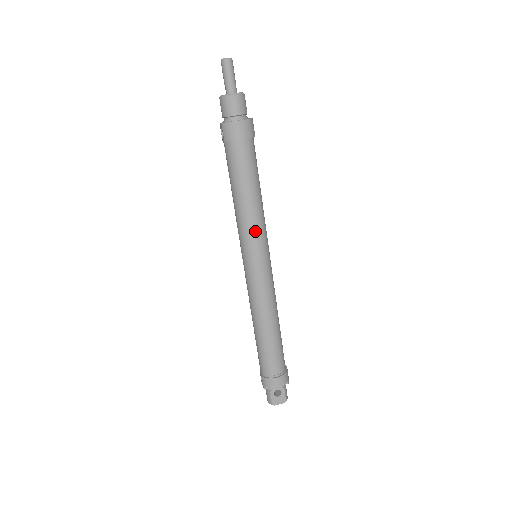
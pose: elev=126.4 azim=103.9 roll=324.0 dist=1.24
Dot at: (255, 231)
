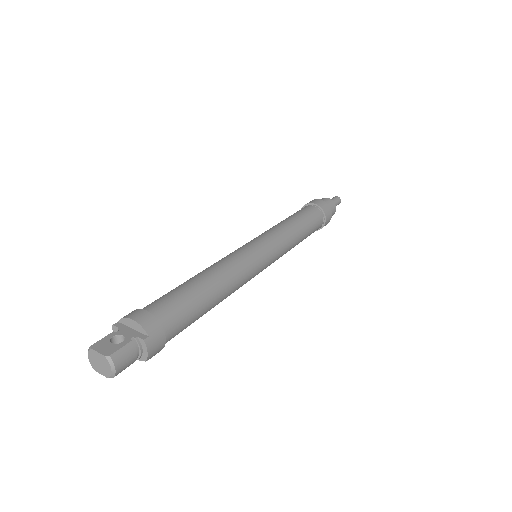
Dot at: (274, 231)
